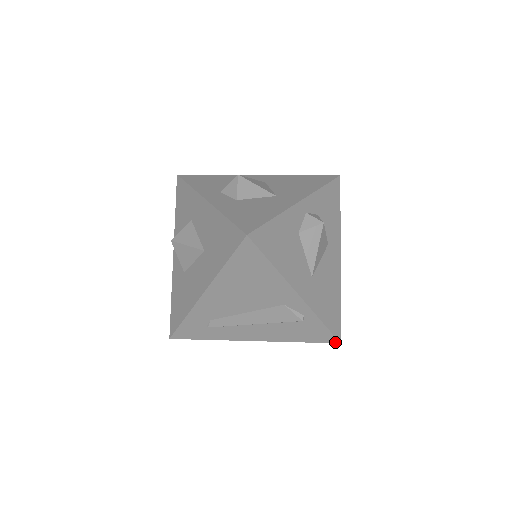
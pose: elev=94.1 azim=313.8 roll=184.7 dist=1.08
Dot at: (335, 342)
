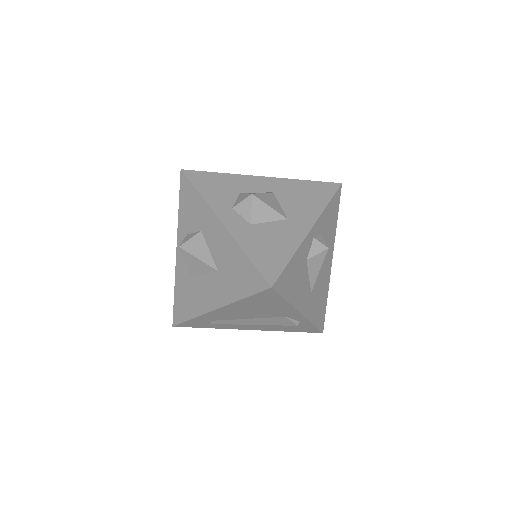
Dot at: (319, 332)
